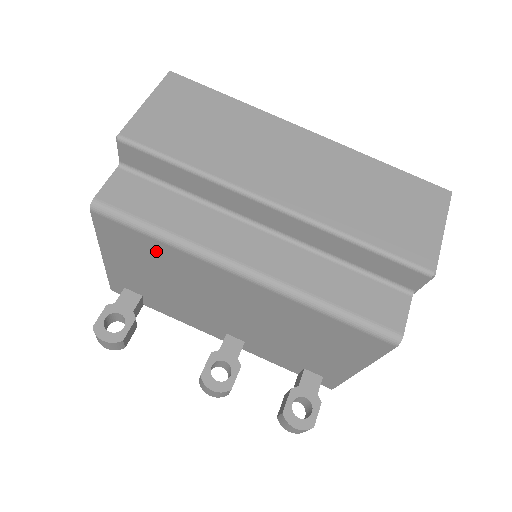
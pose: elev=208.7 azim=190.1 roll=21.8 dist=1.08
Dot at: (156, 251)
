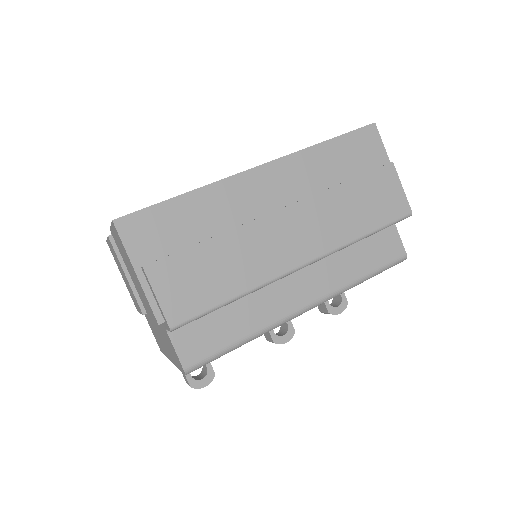
Dot at: occluded
